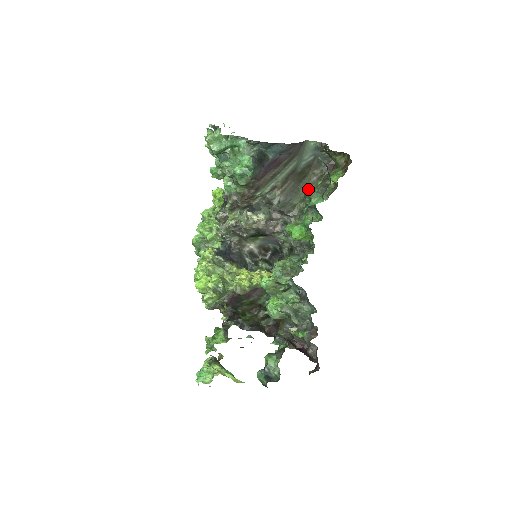
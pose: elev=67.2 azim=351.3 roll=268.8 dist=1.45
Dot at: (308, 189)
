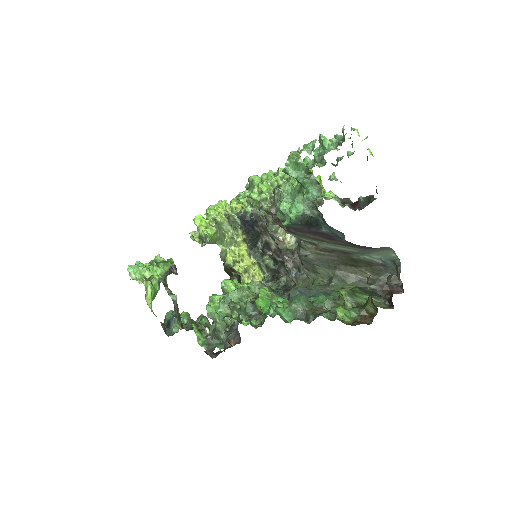
Dot at: (300, 297)
